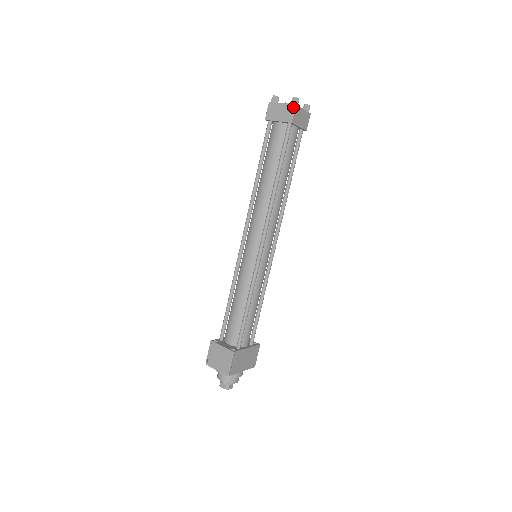
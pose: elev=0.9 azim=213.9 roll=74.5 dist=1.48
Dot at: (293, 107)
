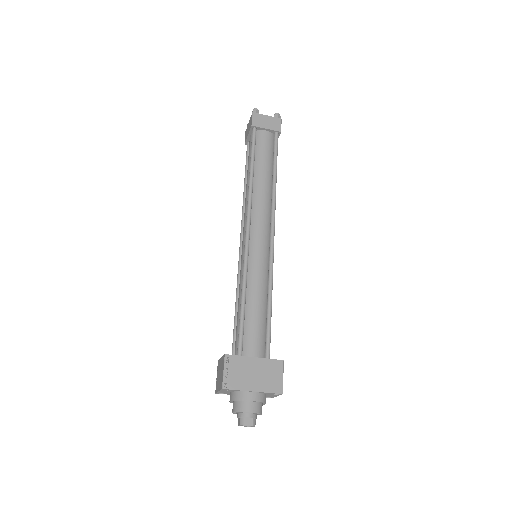
Dot at: (252, 116)
